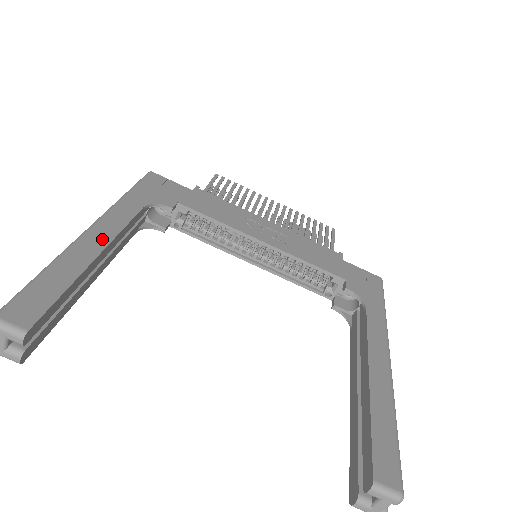
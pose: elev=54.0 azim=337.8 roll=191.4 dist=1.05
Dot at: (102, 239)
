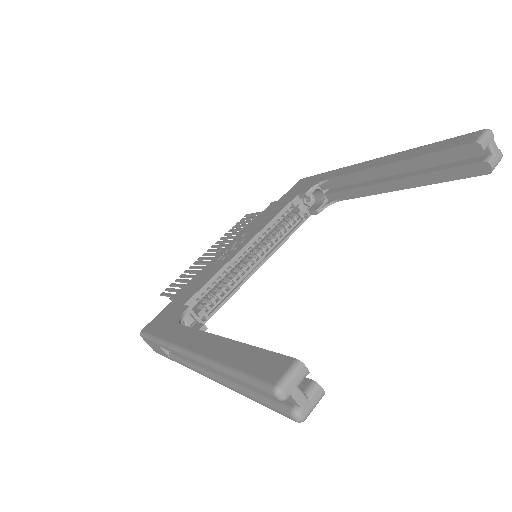
Dot at: (207, 341)
